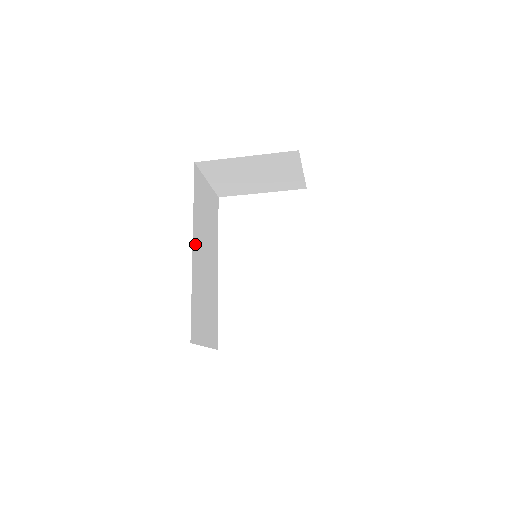
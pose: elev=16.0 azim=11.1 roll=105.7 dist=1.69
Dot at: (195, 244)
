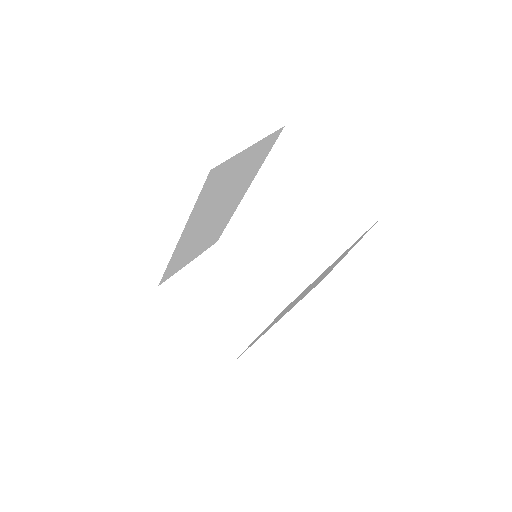
Dot at: (188, 230)
